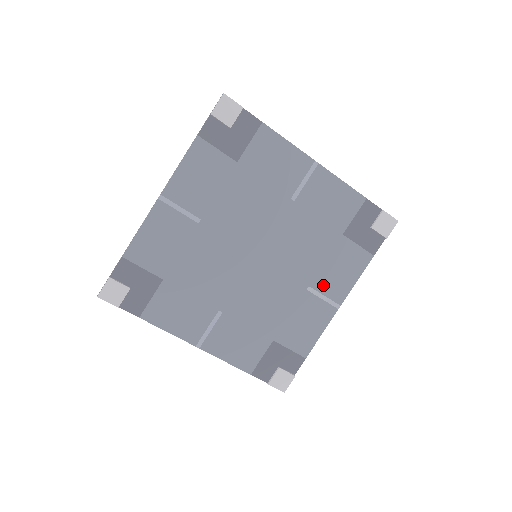
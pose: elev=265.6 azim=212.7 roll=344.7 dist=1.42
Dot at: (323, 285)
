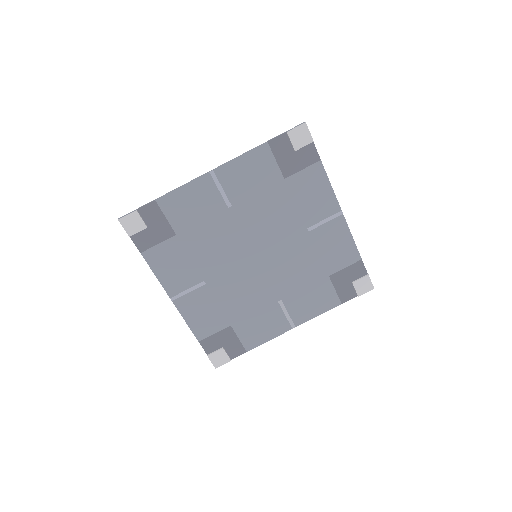
Dot at: (292, 305)
